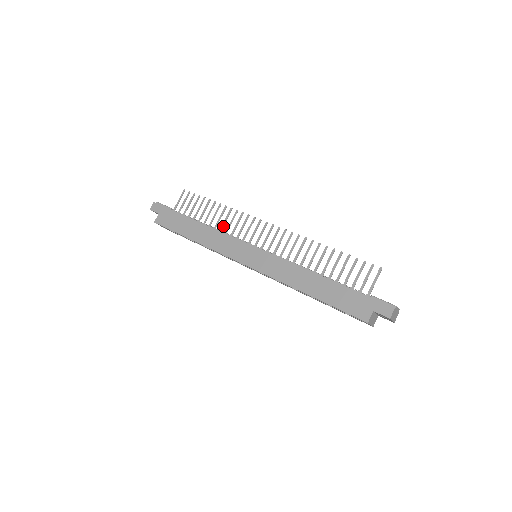
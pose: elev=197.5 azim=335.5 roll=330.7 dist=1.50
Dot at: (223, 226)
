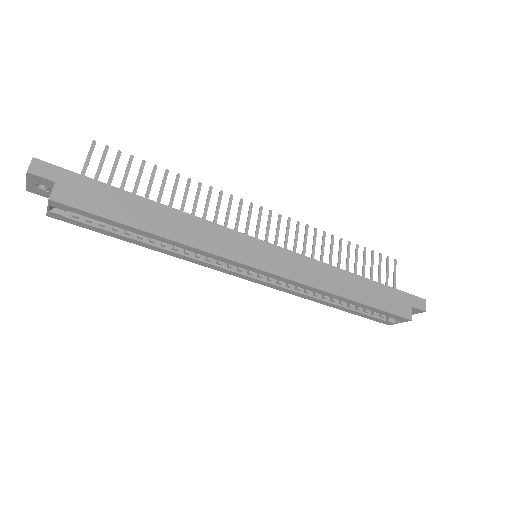
Dot at: (195, 211)
